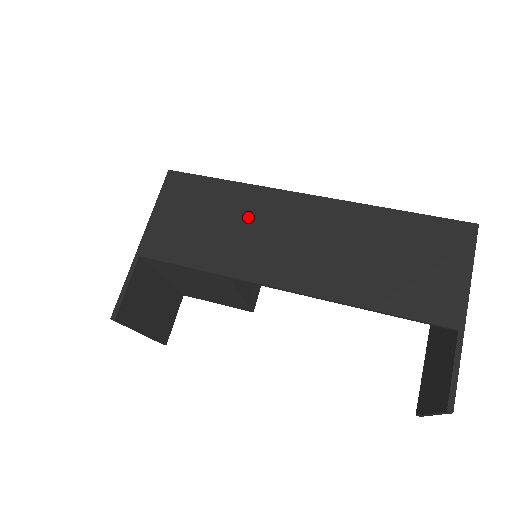
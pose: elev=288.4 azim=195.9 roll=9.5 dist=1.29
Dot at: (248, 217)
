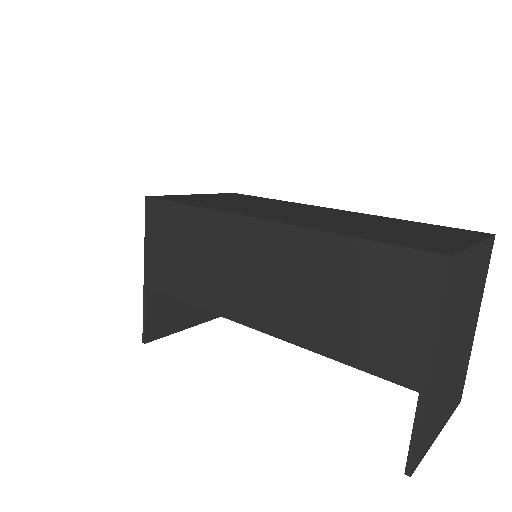
Dot at: (213, 248)
